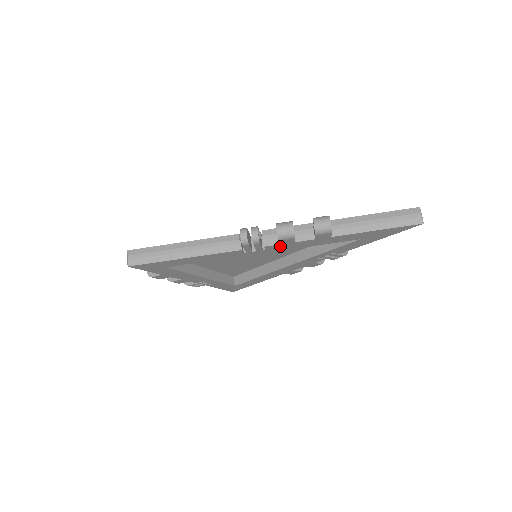
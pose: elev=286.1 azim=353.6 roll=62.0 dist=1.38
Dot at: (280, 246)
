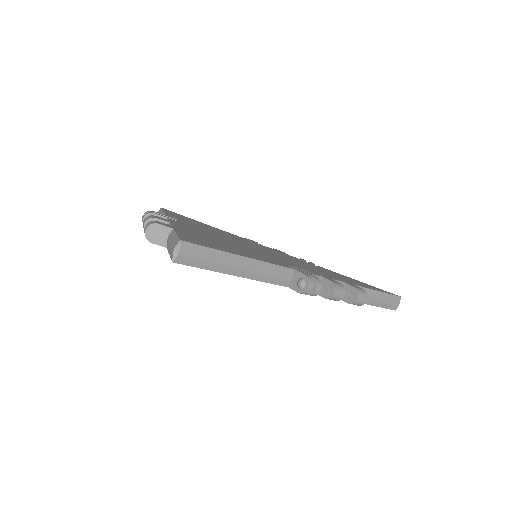
Dot at: occluded
